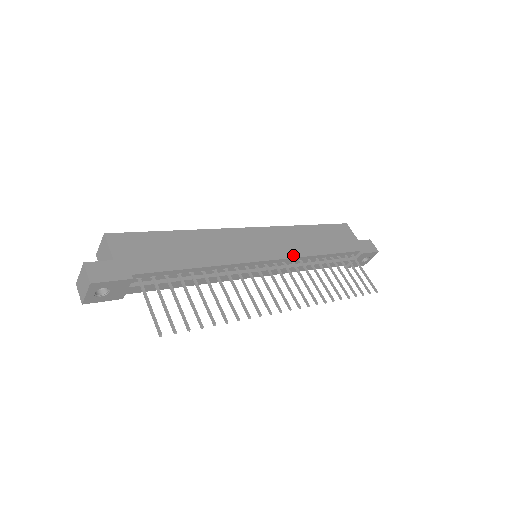
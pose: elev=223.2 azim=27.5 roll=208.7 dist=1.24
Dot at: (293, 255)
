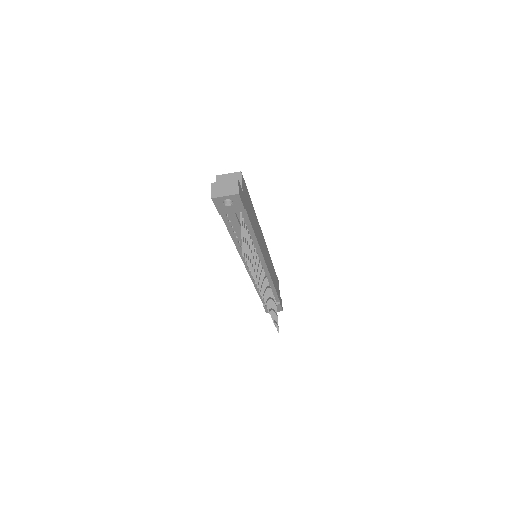
Dot at: (270, 273)
